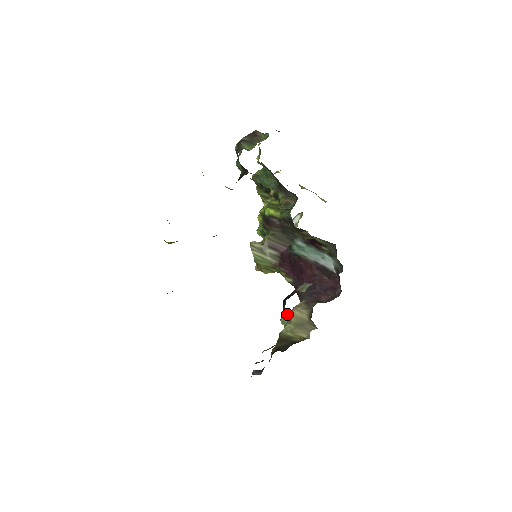
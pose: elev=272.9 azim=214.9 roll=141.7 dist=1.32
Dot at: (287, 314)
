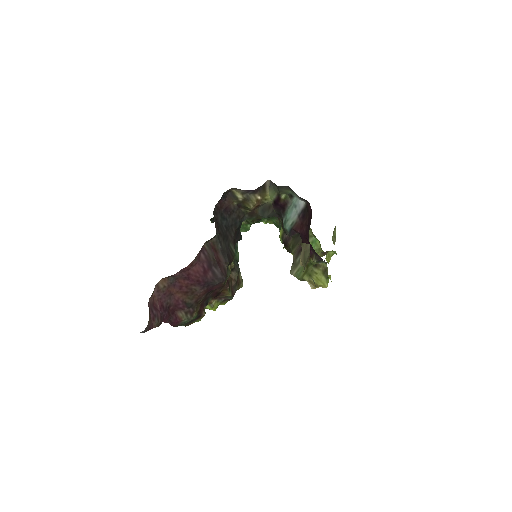
Dot at: occluded
